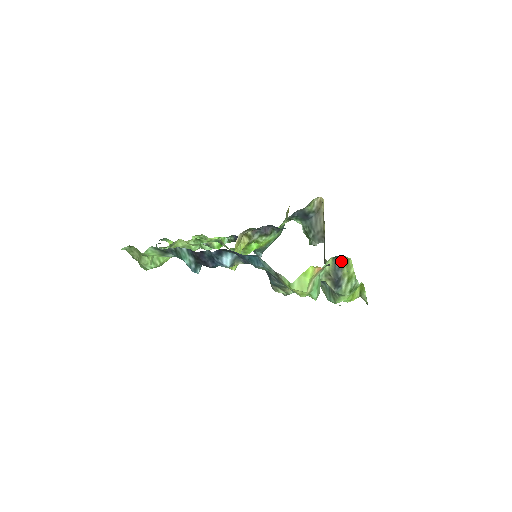
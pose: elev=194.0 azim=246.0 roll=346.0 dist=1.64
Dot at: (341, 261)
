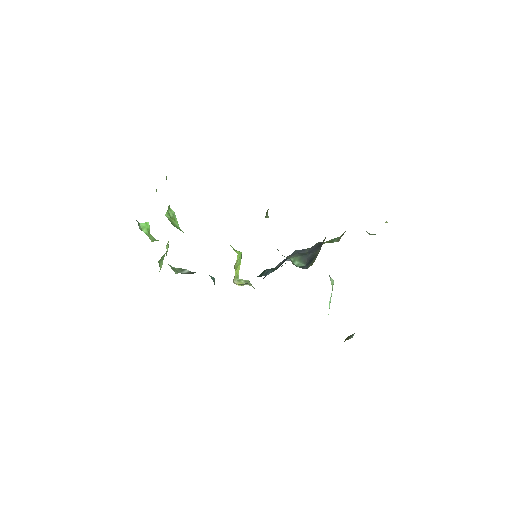
Dot at: occluded
